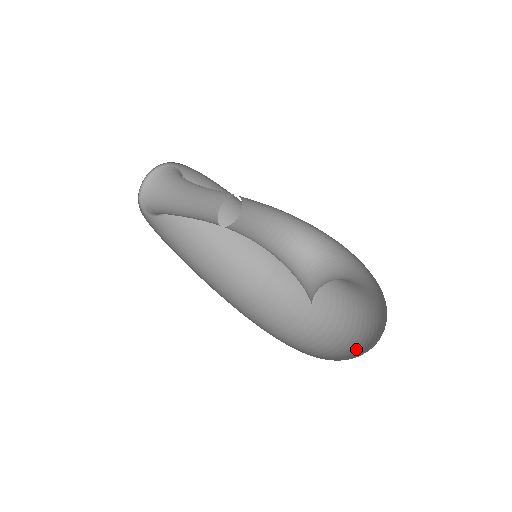
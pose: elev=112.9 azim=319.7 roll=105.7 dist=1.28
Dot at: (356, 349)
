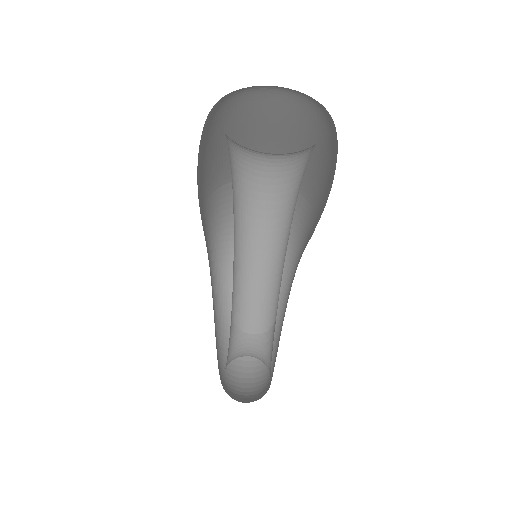
Dot at: occluded
